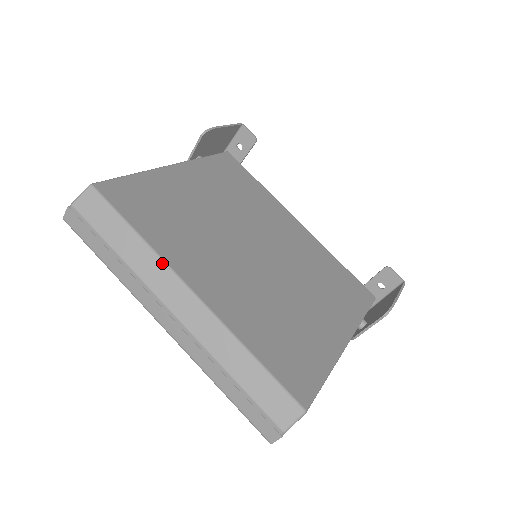
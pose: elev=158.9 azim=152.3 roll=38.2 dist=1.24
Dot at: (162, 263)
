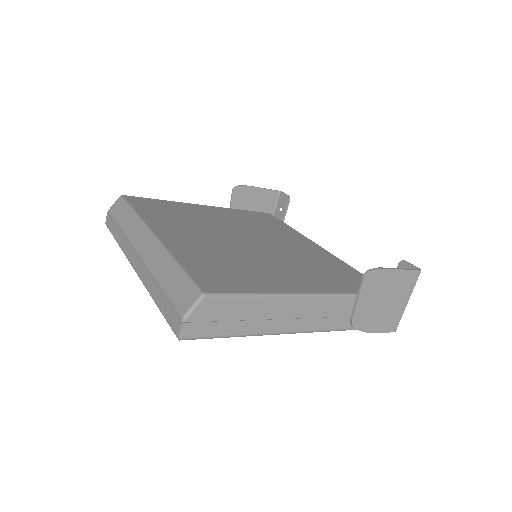
Dot at: (141, 222)
